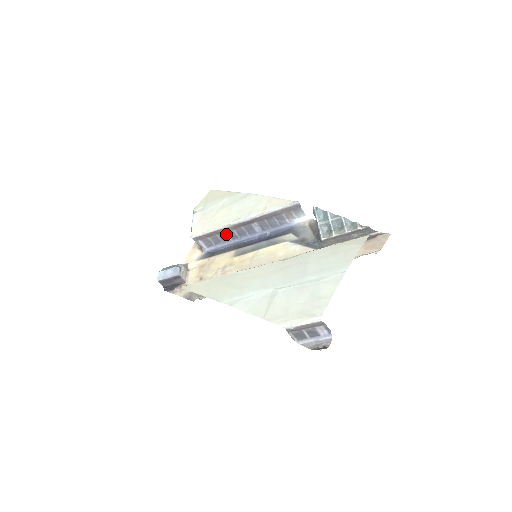
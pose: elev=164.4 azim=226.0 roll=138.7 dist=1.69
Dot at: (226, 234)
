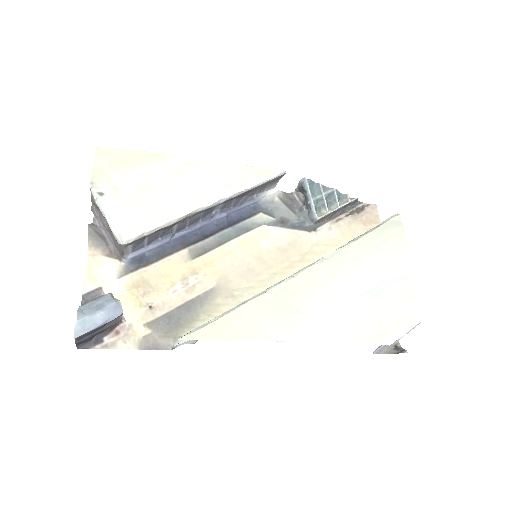
Dot at: (174, 227)
